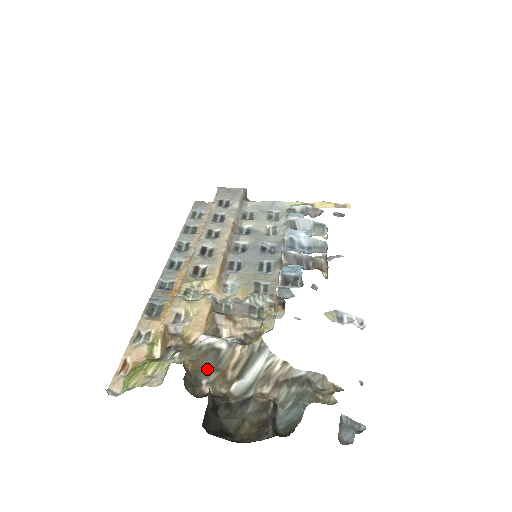
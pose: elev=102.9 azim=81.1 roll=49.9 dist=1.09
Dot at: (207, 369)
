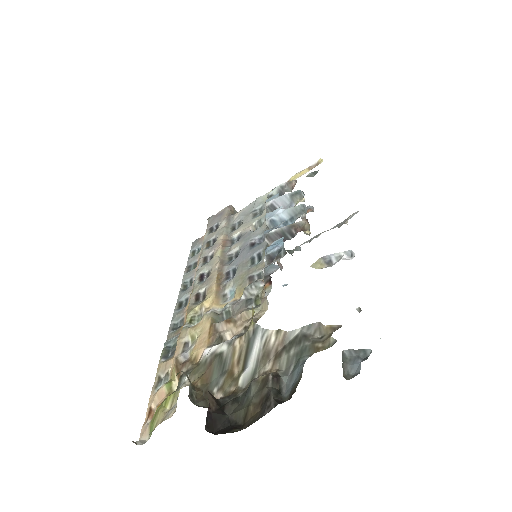
Dot at: (215, 377)
